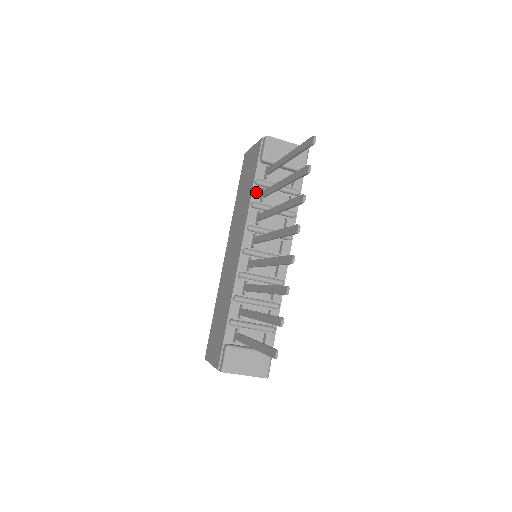
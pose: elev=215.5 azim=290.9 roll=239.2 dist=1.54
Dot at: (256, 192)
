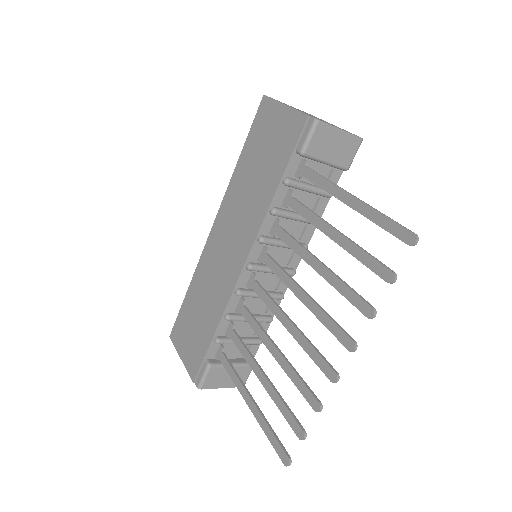
Dot at: (280, 193)
